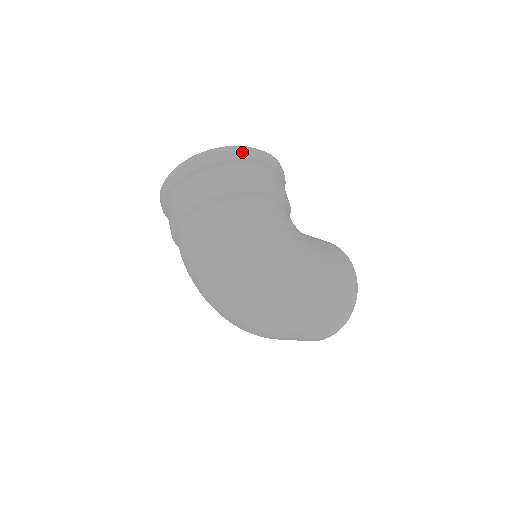
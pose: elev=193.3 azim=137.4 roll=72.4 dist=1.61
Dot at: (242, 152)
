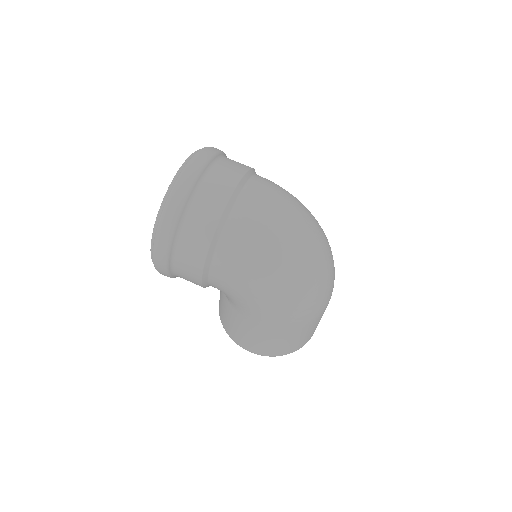
Dot at: occluded
